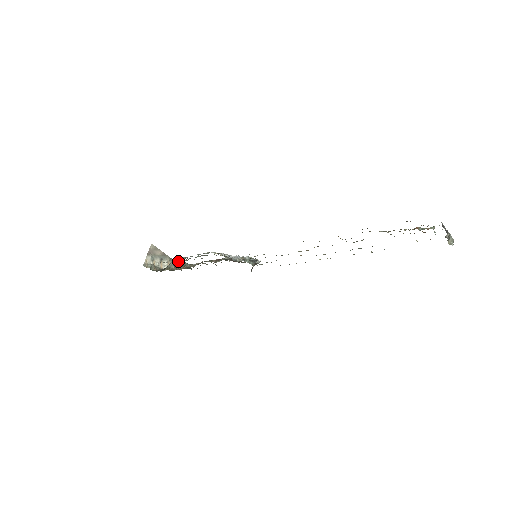
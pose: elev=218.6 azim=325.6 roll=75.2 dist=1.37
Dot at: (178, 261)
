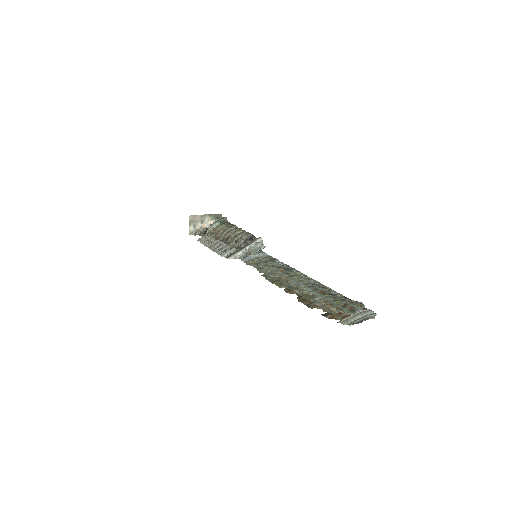
Dot at: (214, 222)
